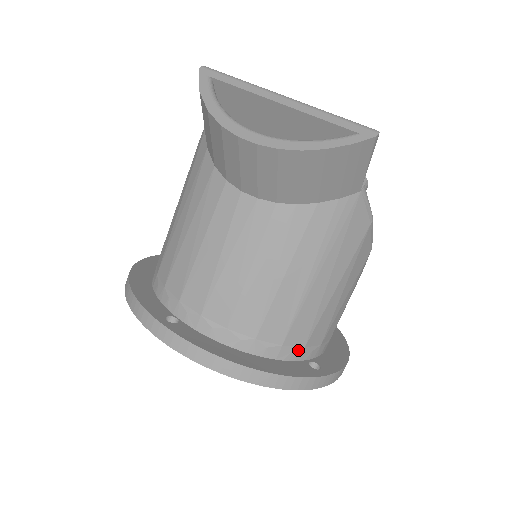
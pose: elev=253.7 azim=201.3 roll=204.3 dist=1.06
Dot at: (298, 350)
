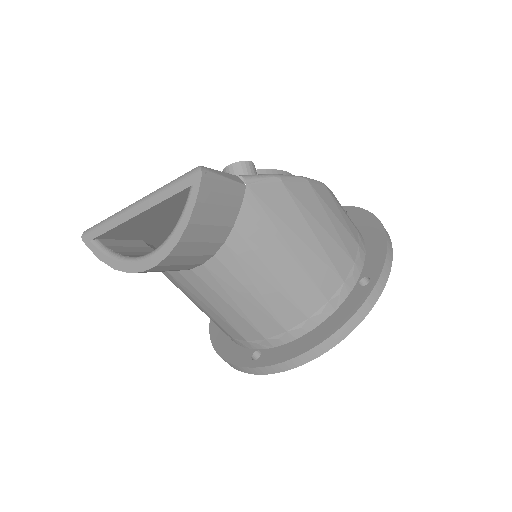
Dot at: (342, 289)
